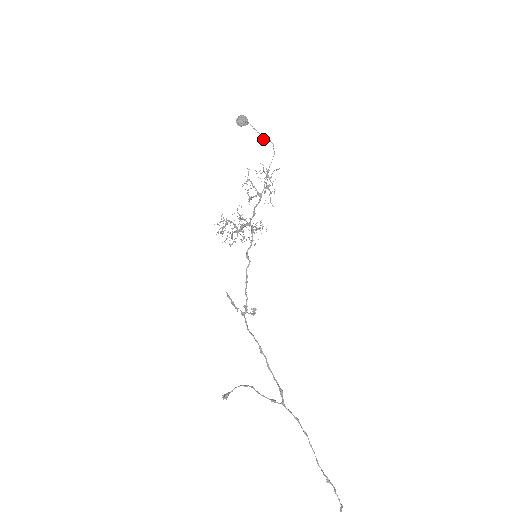
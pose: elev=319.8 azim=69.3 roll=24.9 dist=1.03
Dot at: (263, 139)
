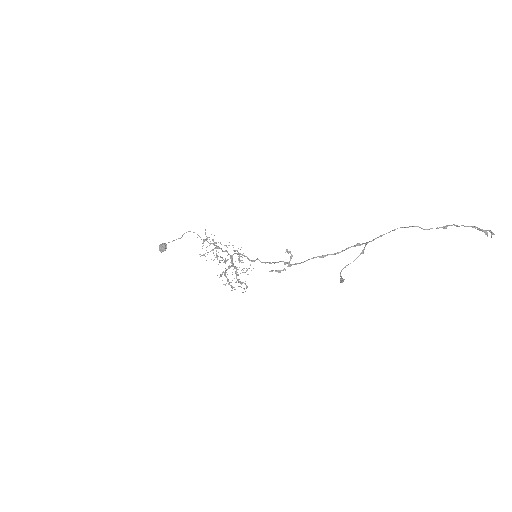
Dot at: occluded
